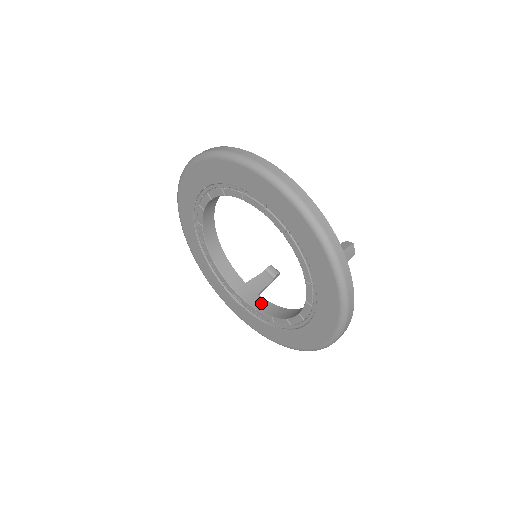
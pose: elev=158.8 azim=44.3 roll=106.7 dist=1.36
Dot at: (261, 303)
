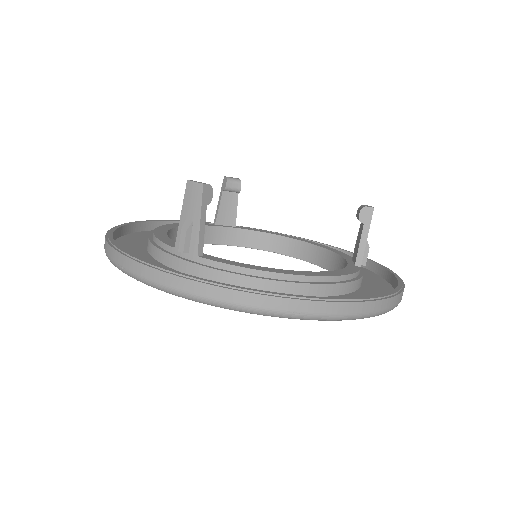
Dot at: (250, 238)
